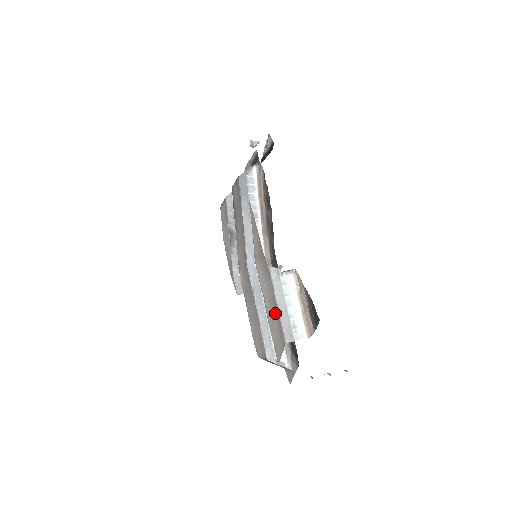
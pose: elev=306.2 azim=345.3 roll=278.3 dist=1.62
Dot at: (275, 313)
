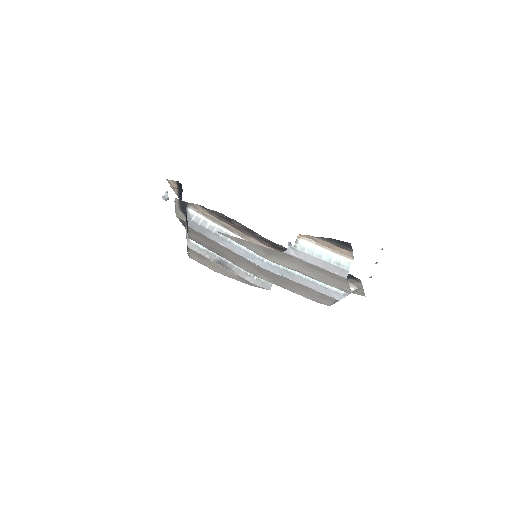
Dot at: (318, 271)
